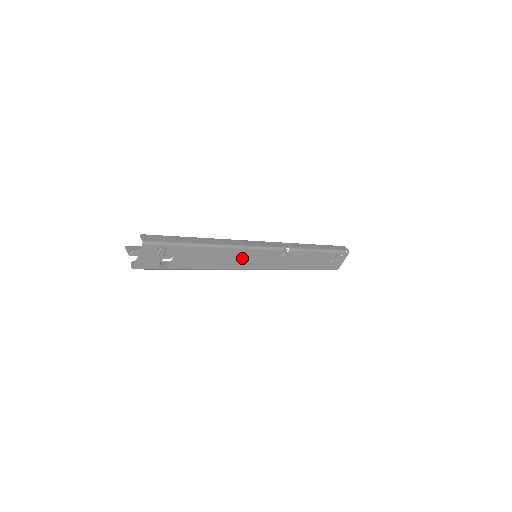
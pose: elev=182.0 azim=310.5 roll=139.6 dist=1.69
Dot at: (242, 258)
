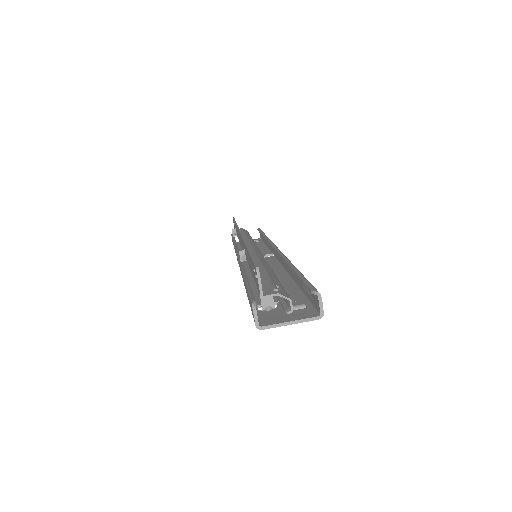
Dot at: occluded
